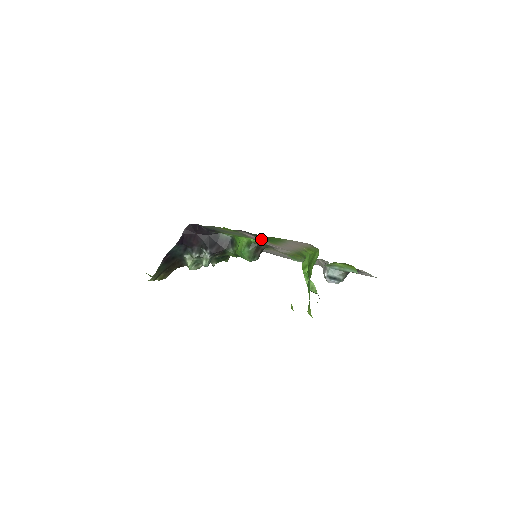
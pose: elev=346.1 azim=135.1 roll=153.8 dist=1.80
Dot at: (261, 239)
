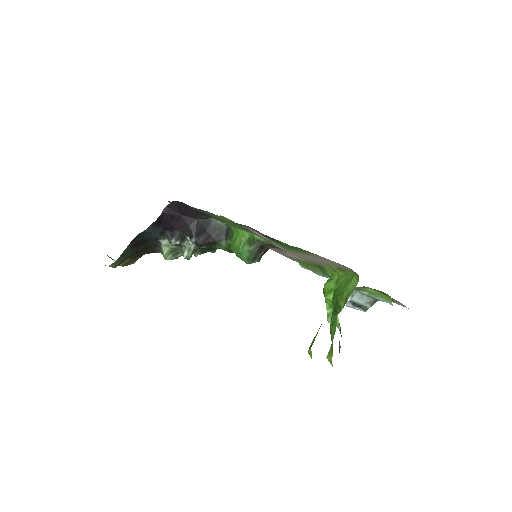
Dot at: (272, 241)
